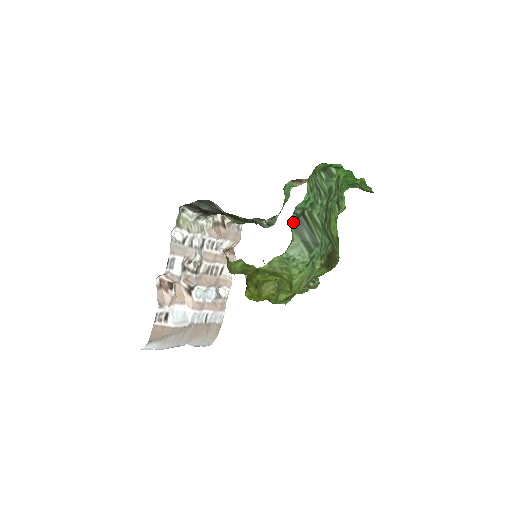
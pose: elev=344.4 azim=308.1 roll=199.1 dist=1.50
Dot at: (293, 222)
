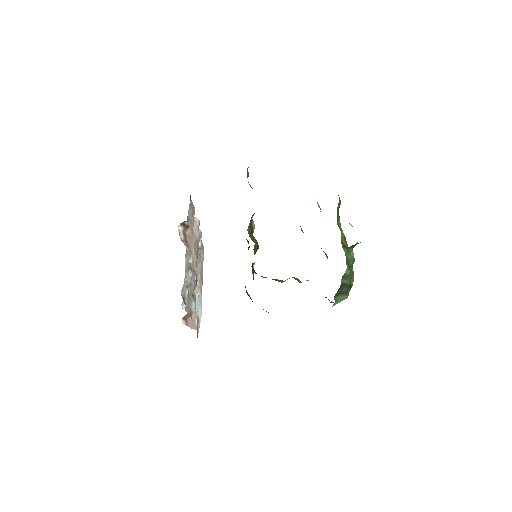
Dot at: (335, 295)
